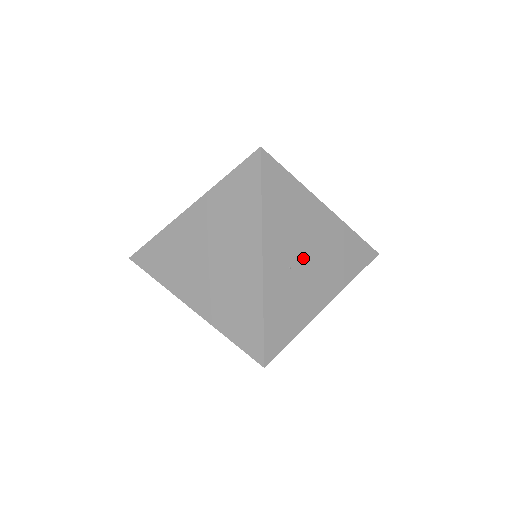
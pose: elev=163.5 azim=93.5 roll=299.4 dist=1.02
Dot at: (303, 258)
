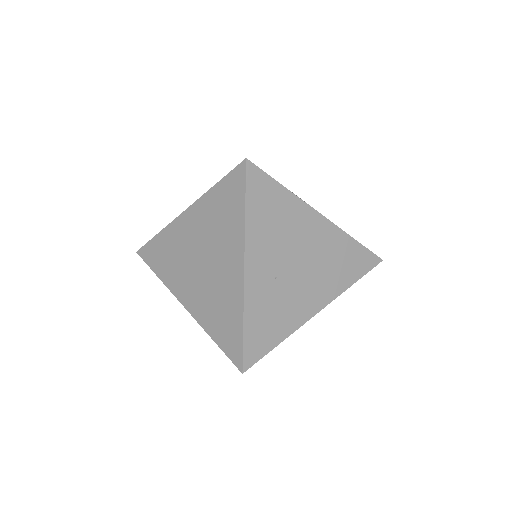
Dot at: (291, 268)
